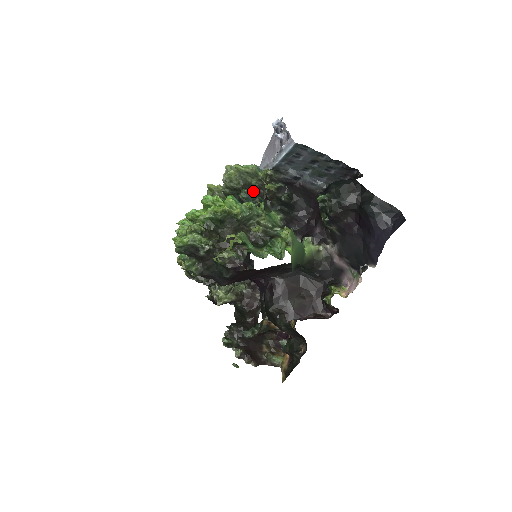
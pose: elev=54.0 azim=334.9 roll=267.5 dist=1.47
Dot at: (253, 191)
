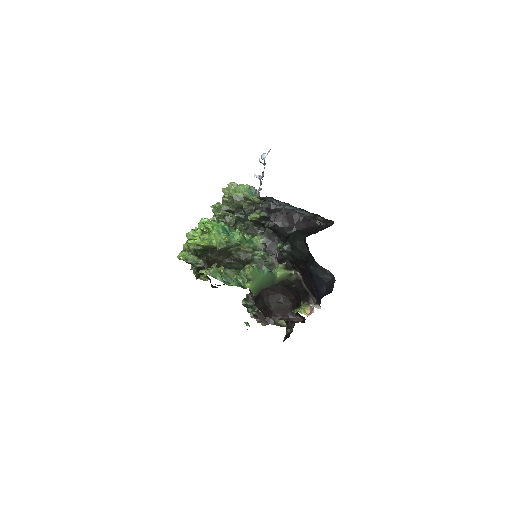
Dot at: (244, 214)
